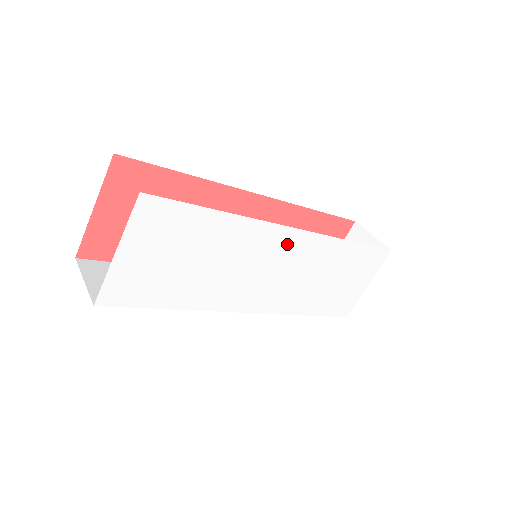
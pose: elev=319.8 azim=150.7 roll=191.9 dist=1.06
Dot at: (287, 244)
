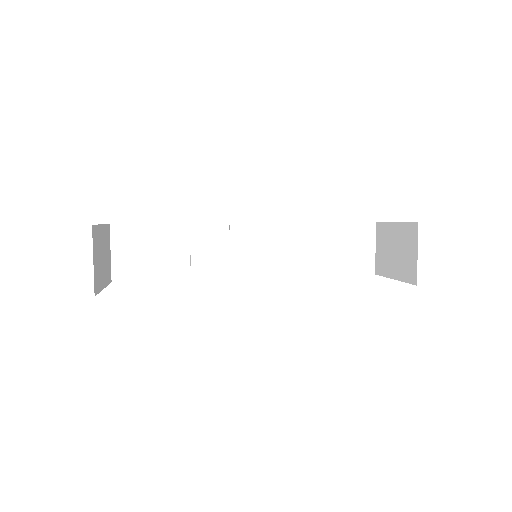
Dot at: occluded
